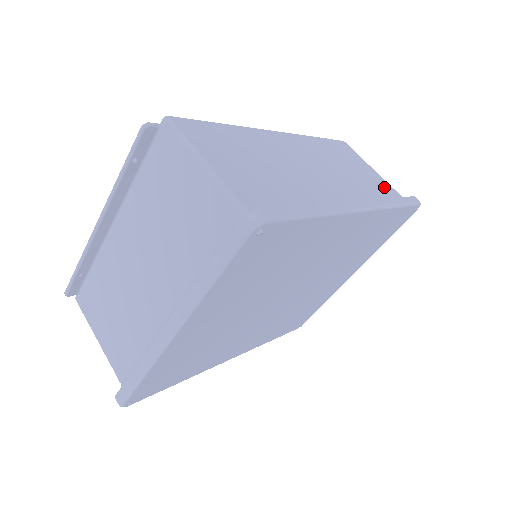
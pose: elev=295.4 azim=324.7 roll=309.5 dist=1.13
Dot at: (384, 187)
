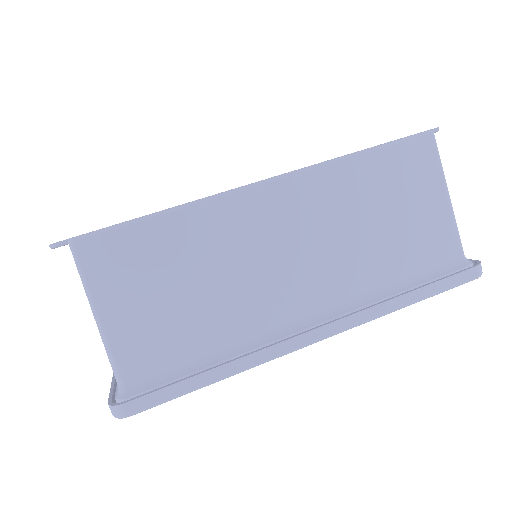
Dot at: (434, 244)
